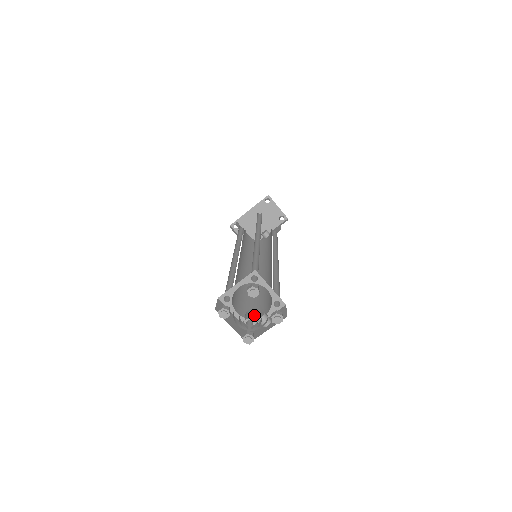
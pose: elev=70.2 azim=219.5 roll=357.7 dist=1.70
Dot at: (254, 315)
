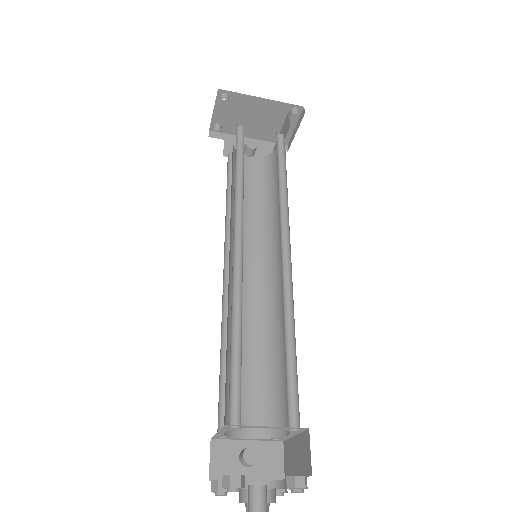
Dot at: occluded
